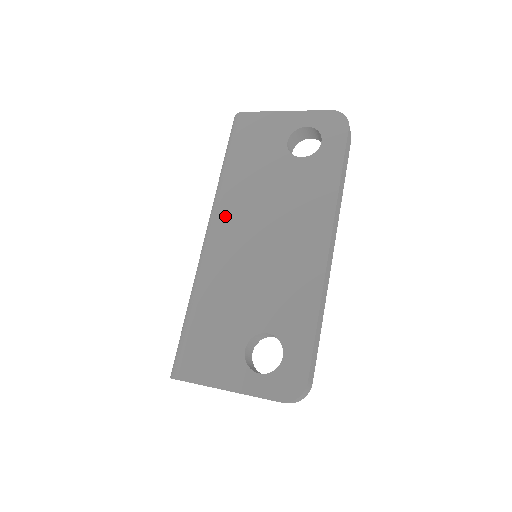
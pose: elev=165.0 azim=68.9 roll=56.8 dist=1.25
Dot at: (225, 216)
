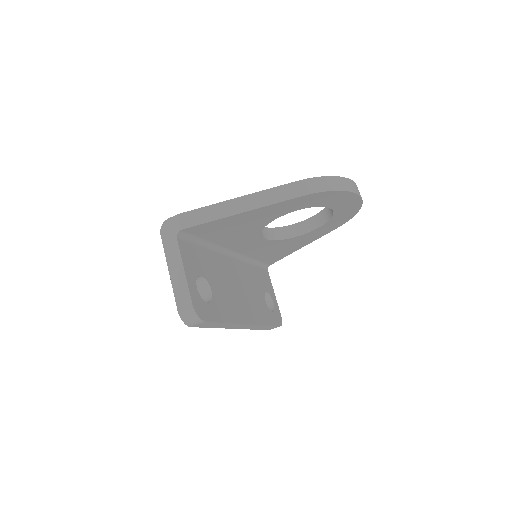
Dot at: occluded
